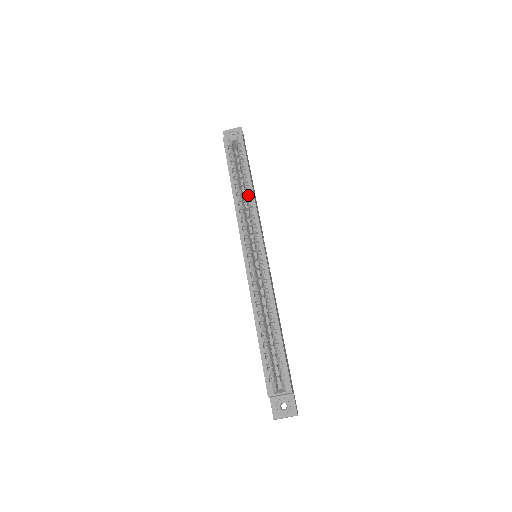
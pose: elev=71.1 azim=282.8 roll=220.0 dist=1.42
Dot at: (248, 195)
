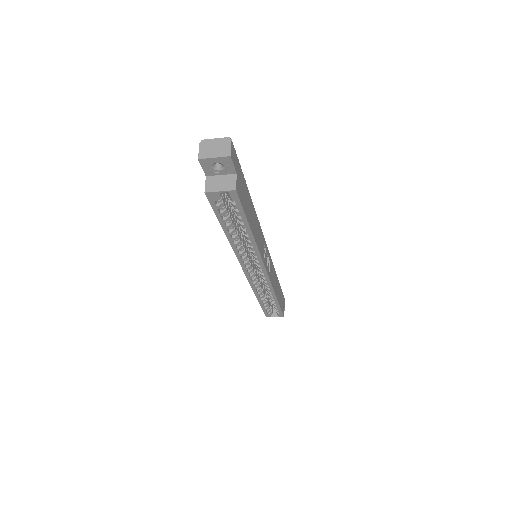
Dot at: (248, 243)
